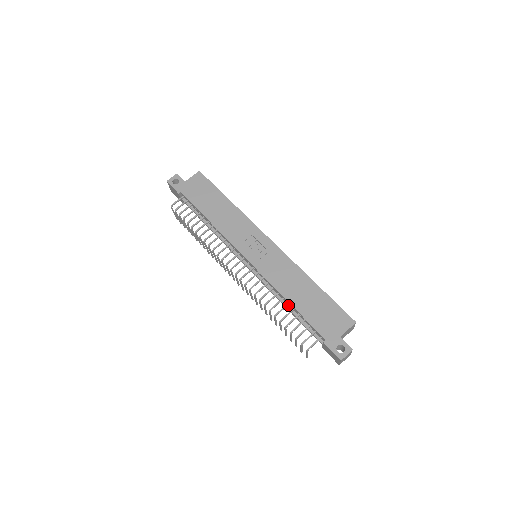
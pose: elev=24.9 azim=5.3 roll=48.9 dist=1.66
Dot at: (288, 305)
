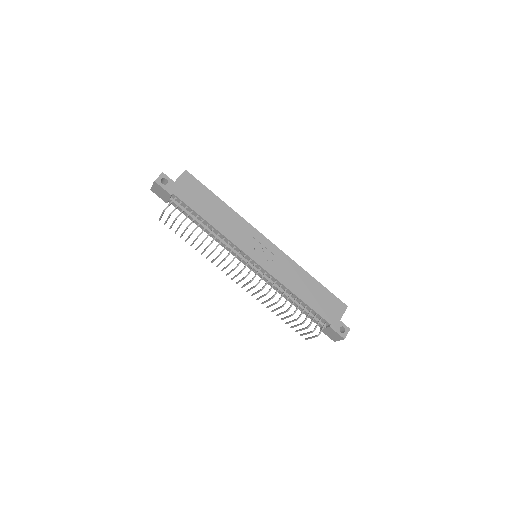
Dot at: (293, 299)
